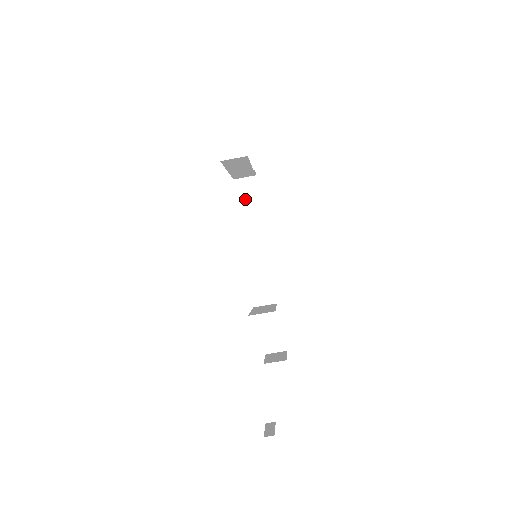
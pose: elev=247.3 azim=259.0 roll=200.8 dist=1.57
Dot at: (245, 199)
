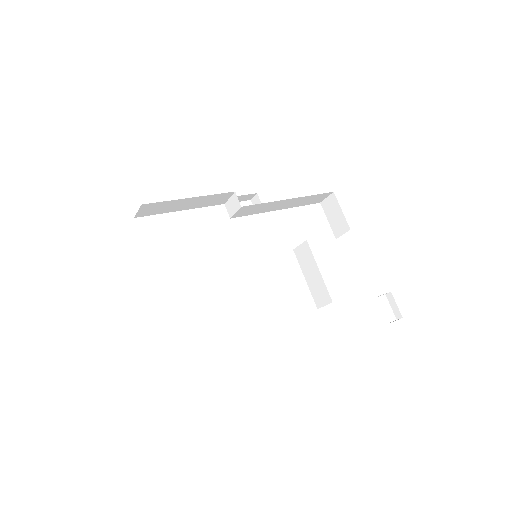
Dot at: (164, 210)
